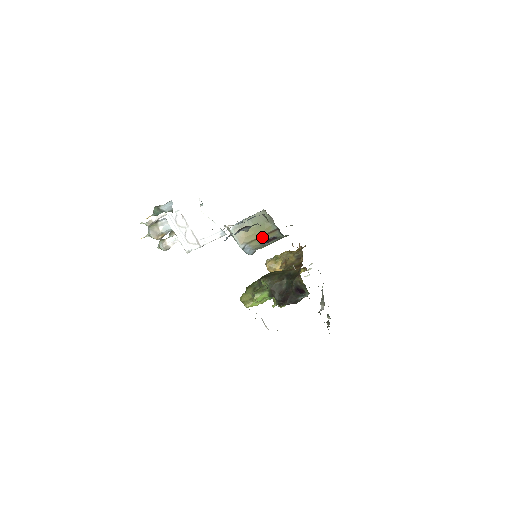
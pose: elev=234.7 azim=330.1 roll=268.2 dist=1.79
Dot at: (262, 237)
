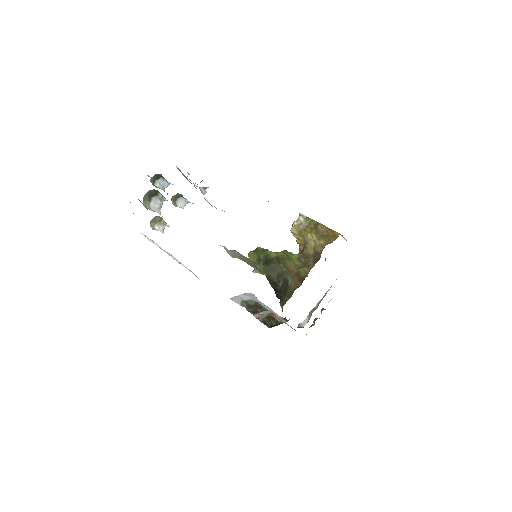
Dot at: occluded
